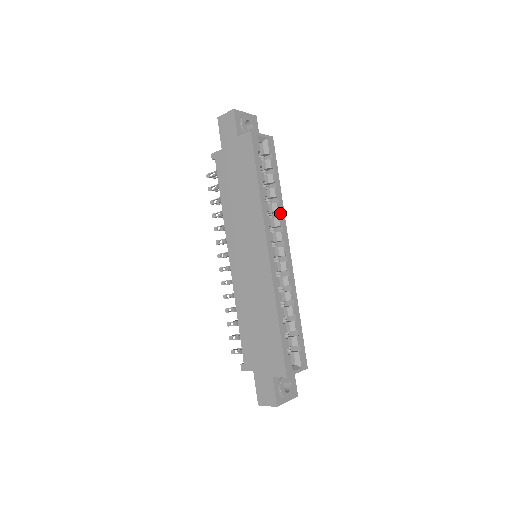
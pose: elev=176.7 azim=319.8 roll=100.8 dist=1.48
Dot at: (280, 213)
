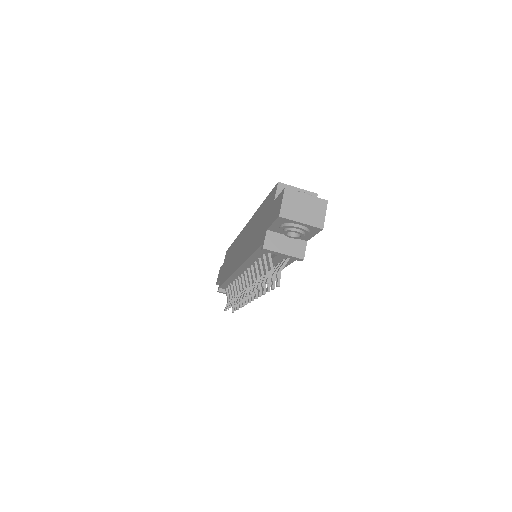
Dot at: occluded
